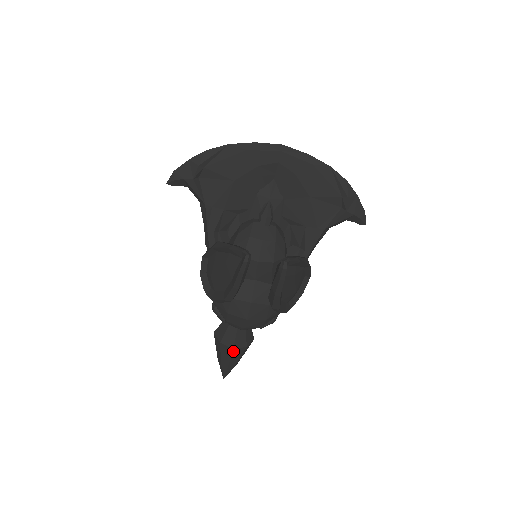
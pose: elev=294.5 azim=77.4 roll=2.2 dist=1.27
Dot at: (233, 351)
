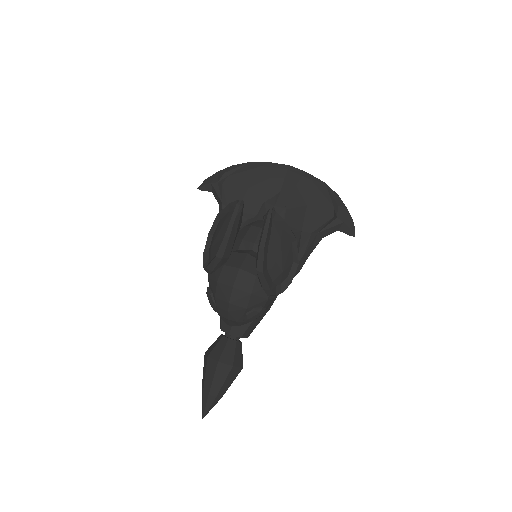
Dot at: (218, 365)
